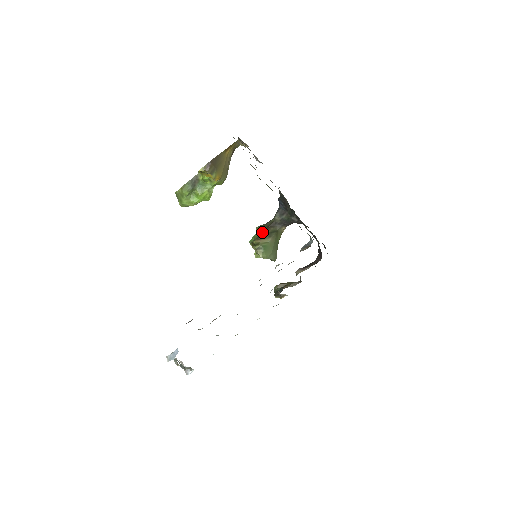
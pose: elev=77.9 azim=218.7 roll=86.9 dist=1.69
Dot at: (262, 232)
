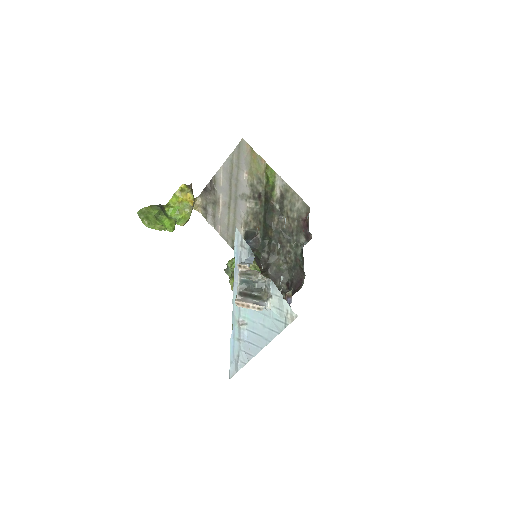
Dot at: occluded
